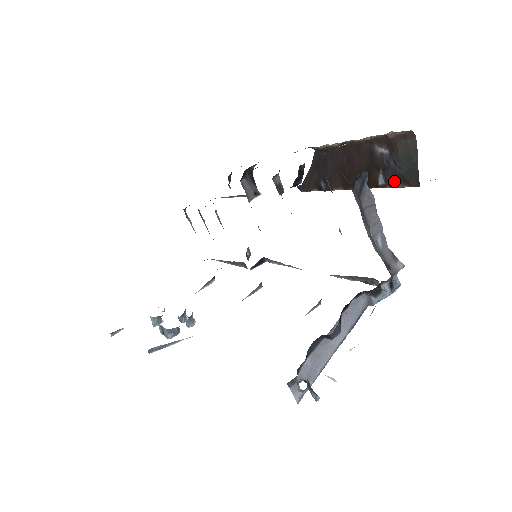
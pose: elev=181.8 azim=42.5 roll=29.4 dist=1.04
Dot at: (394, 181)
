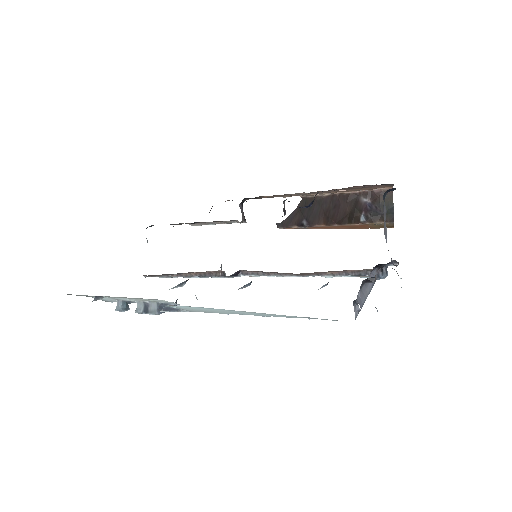
Dot at: (374, 219)
